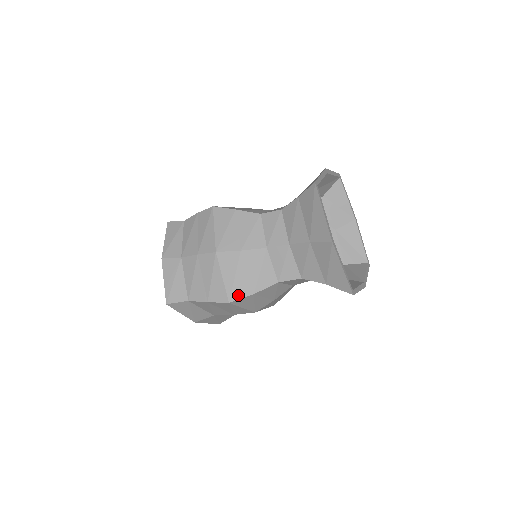
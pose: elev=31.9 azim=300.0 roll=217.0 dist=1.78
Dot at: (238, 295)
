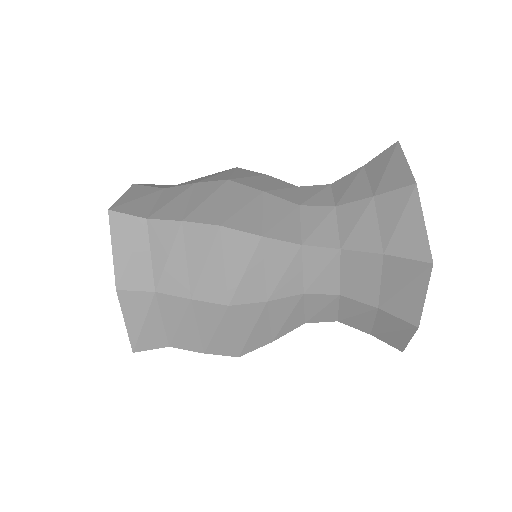
Dot at: (238, 225)
